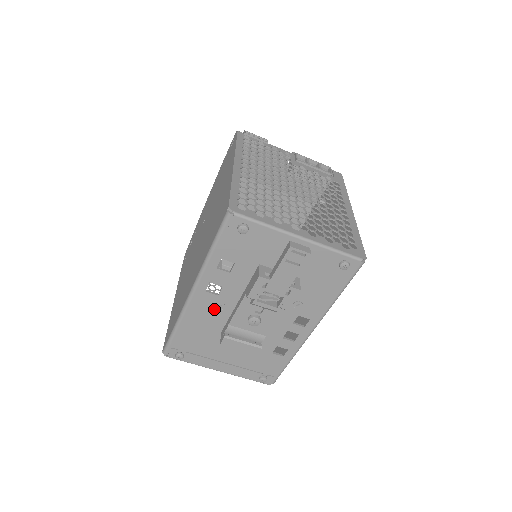
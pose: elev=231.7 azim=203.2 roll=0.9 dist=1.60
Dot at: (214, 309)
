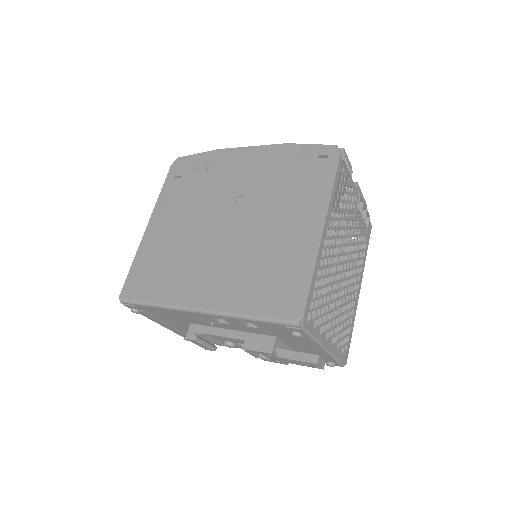
Dot at: (204, 321)
